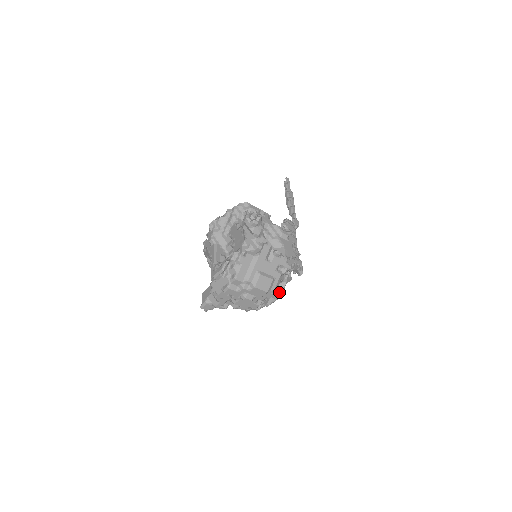
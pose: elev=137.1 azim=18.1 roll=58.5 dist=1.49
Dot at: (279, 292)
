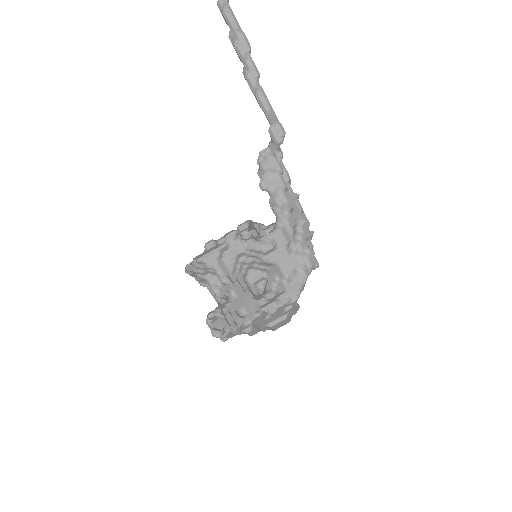
Dot at: occluded
